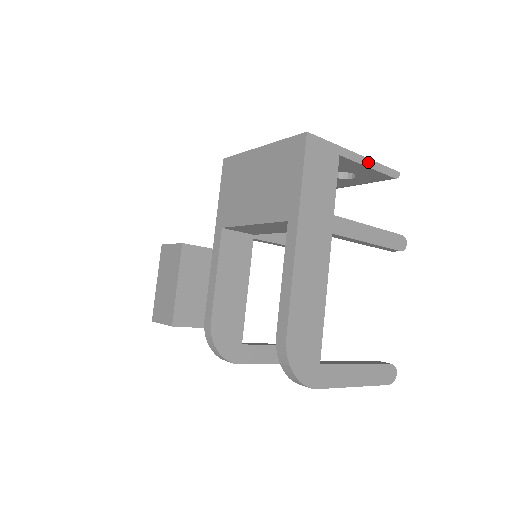
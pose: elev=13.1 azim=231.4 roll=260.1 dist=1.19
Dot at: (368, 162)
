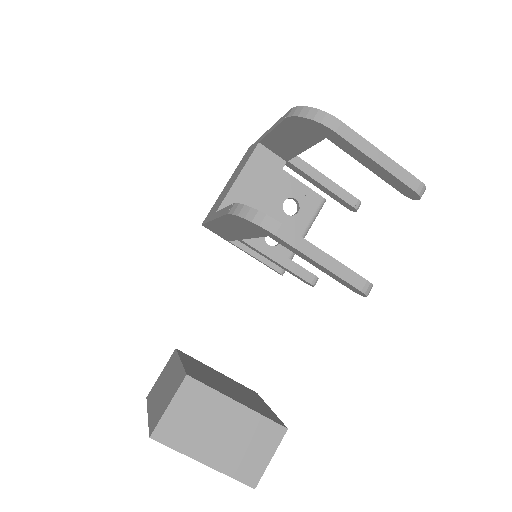
Dot at: (297, 181)
